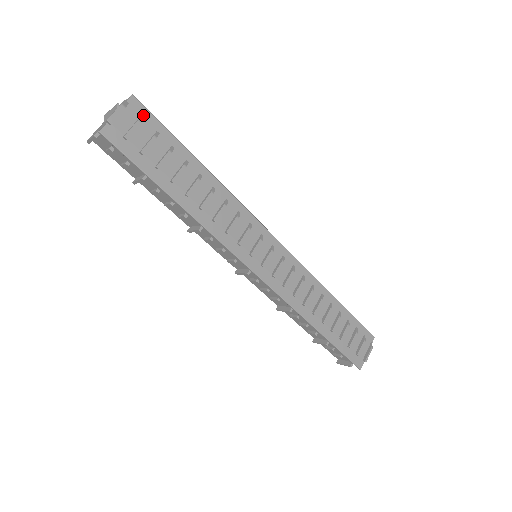
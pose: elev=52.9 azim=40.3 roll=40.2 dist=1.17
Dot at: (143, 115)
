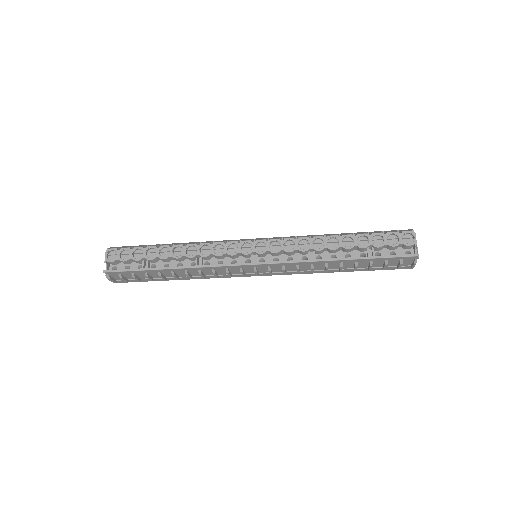
Dot at: (118, 273)
